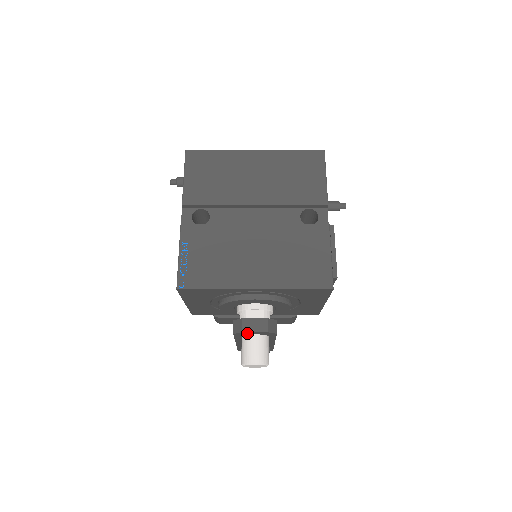
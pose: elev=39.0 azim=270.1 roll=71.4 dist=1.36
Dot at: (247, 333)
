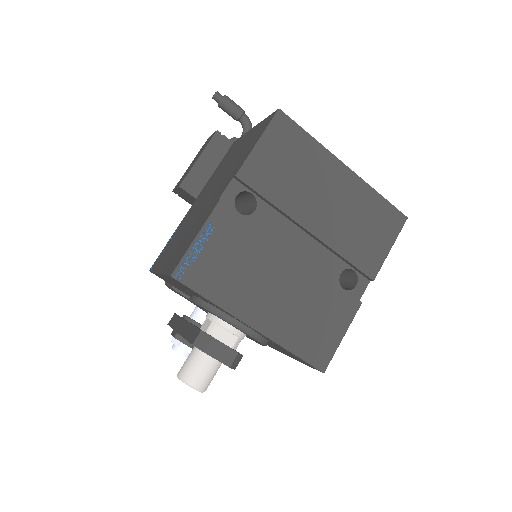
Dot at: (207, 353)
